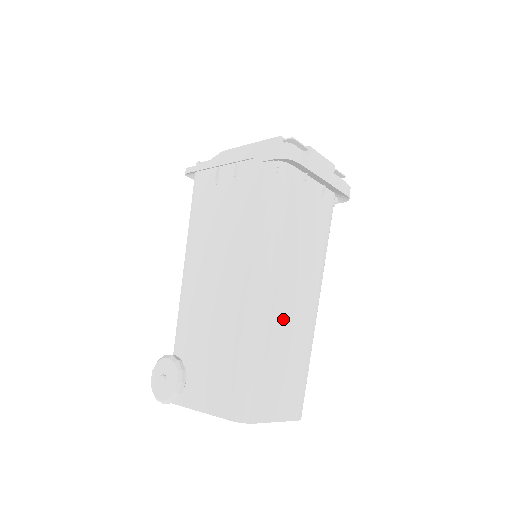
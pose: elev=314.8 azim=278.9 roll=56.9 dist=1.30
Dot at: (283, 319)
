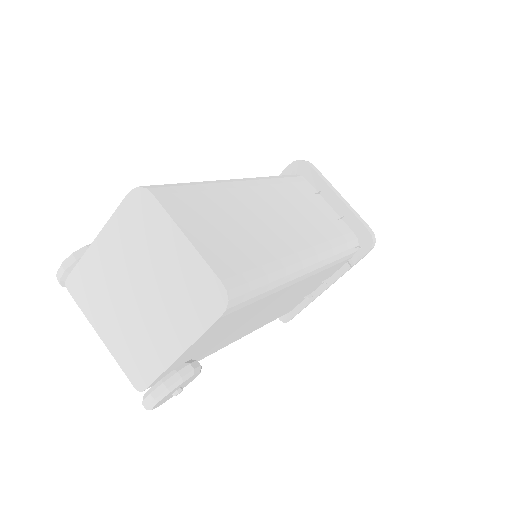
Dot at: (251, 206)
